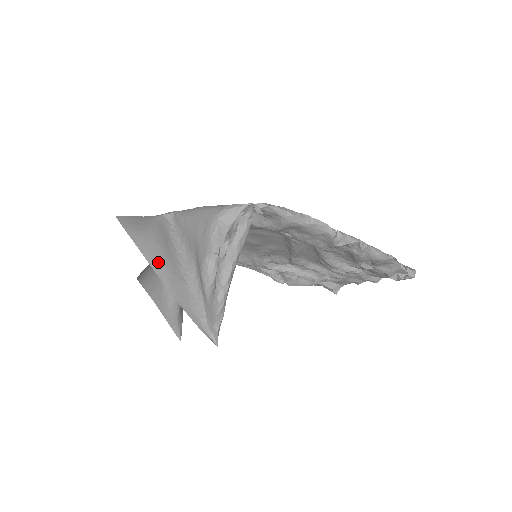
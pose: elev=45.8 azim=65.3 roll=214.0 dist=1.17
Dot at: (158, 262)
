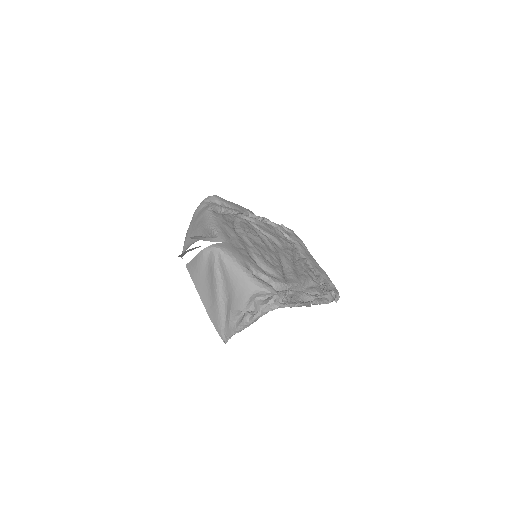
Dot at: (206, 298)
